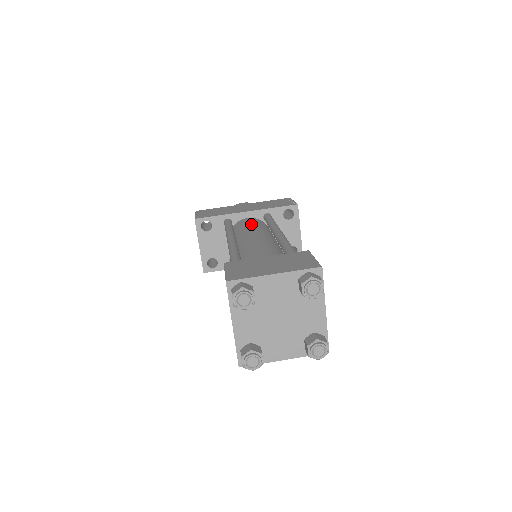
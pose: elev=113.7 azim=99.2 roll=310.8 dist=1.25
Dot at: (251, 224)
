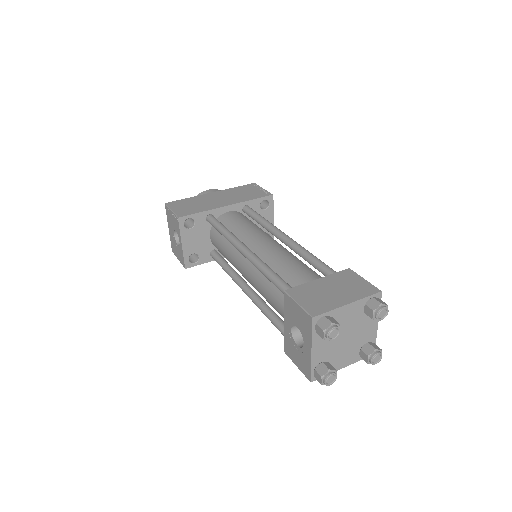
Dot at: (242, 222)
